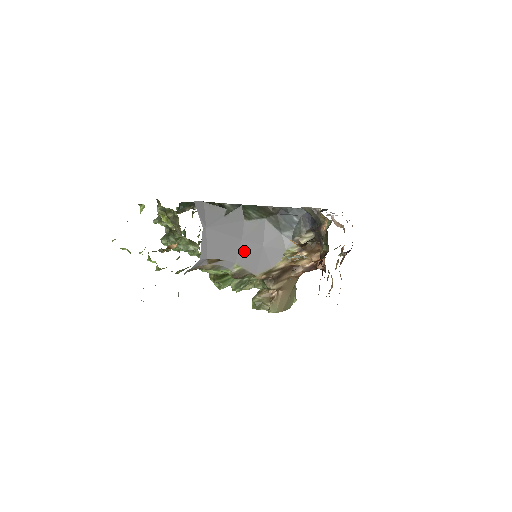
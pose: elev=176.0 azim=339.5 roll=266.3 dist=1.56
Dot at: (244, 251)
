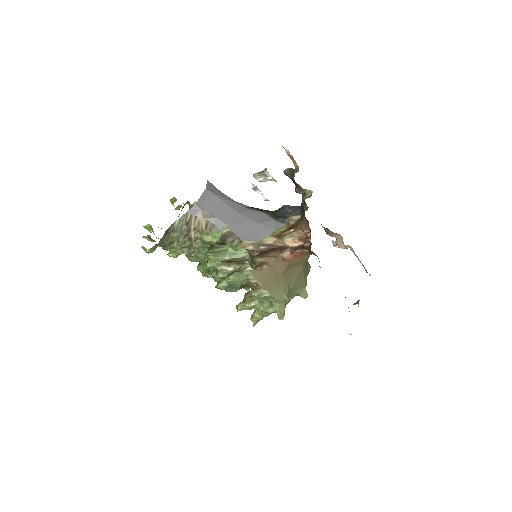
Dot at: (237, 220)
